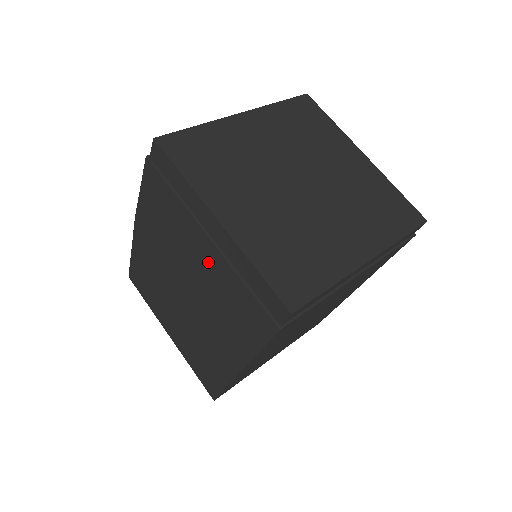
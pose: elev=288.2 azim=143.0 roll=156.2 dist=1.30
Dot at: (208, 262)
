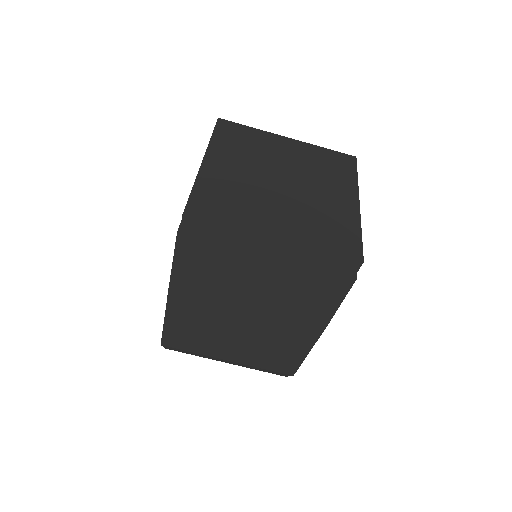
Dot at: (272, 274)
